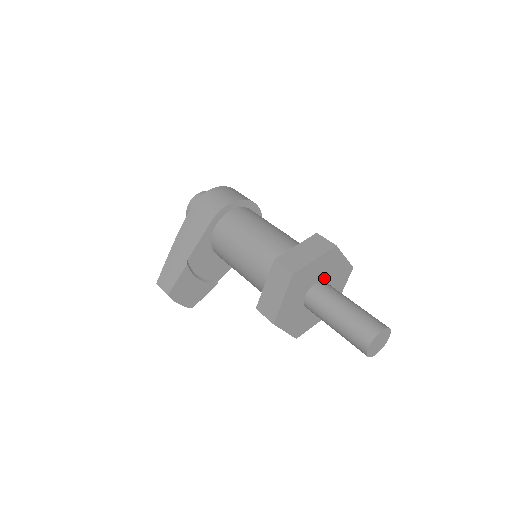
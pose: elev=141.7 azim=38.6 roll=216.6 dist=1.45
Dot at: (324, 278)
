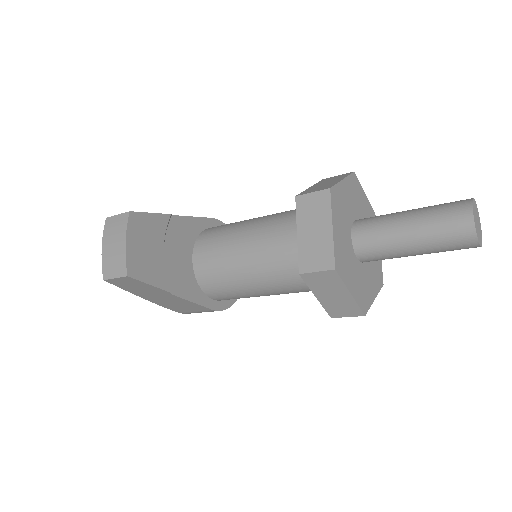
Dot at: occluded
